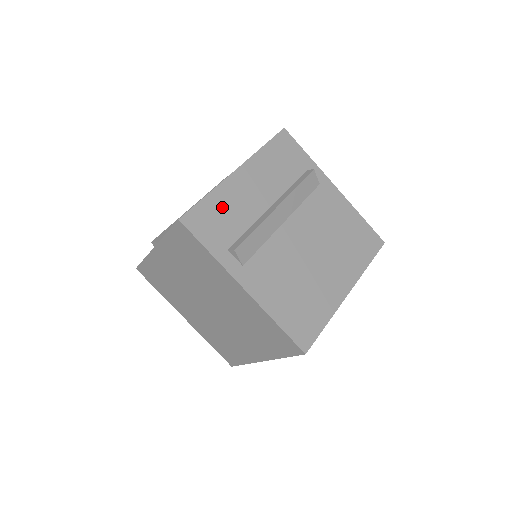
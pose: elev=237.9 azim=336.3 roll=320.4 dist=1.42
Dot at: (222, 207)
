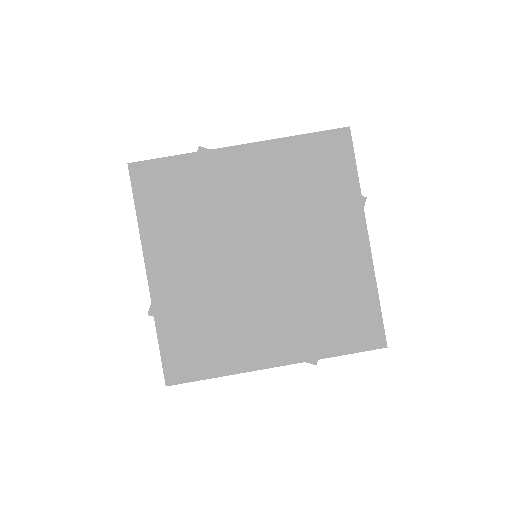
Dot at: occluded
